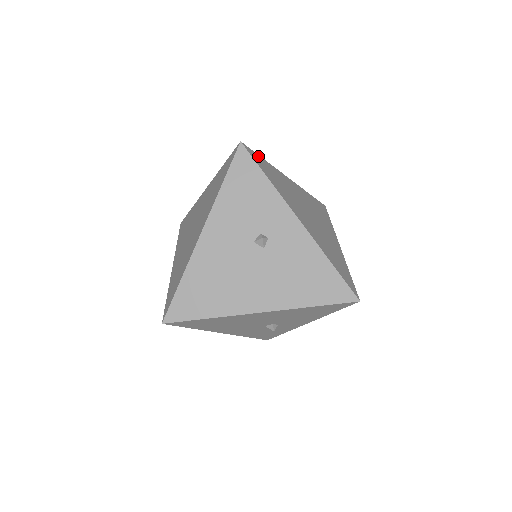
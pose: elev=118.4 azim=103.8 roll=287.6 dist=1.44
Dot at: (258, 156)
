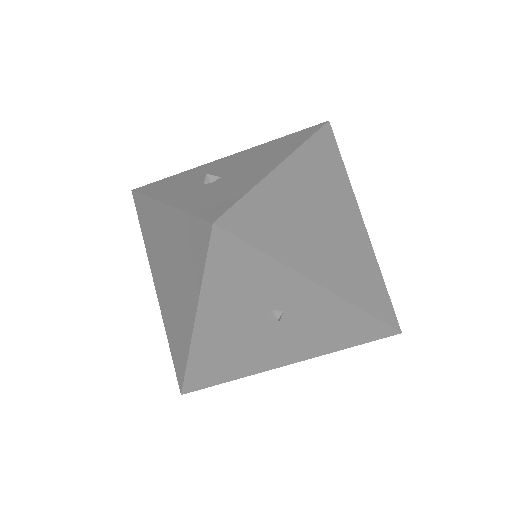
Dot at: (241, 206)
